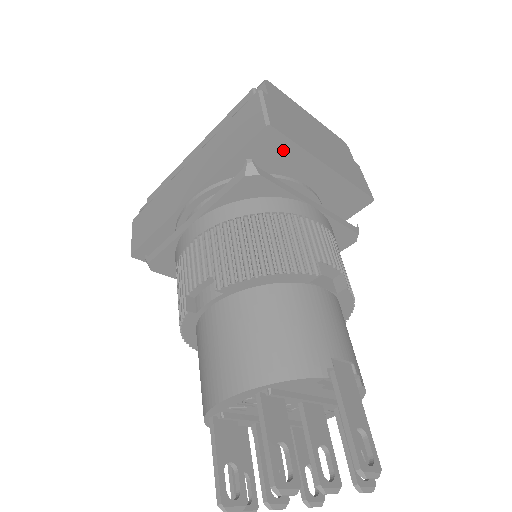
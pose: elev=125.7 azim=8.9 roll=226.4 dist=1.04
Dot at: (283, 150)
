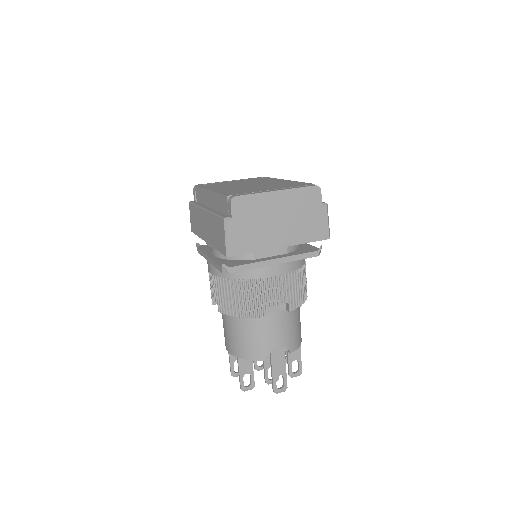
Dot at: occluded
